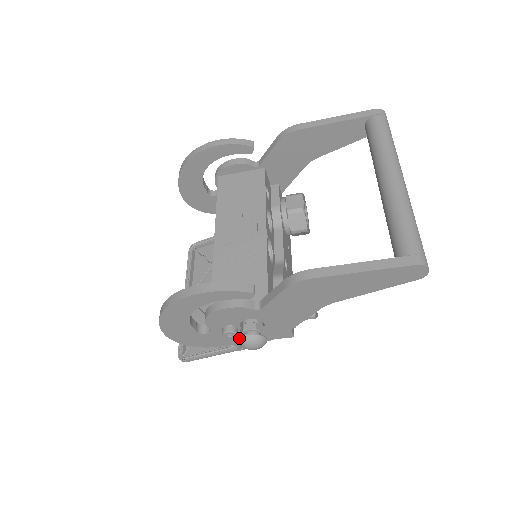
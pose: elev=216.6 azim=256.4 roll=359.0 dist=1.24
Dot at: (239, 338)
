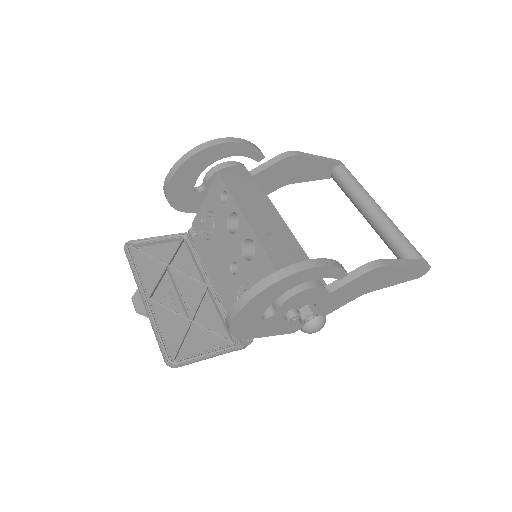
Dot at: (312, 319)
